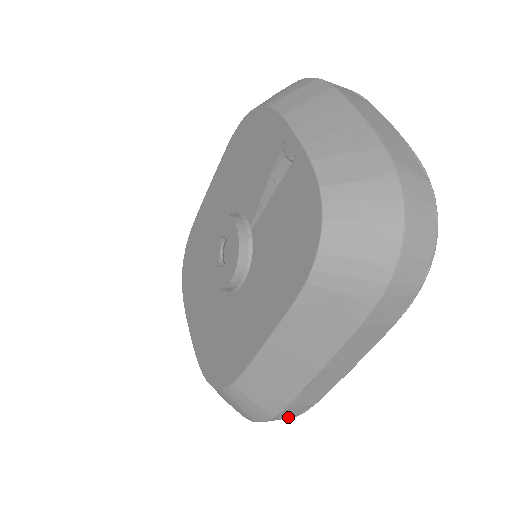
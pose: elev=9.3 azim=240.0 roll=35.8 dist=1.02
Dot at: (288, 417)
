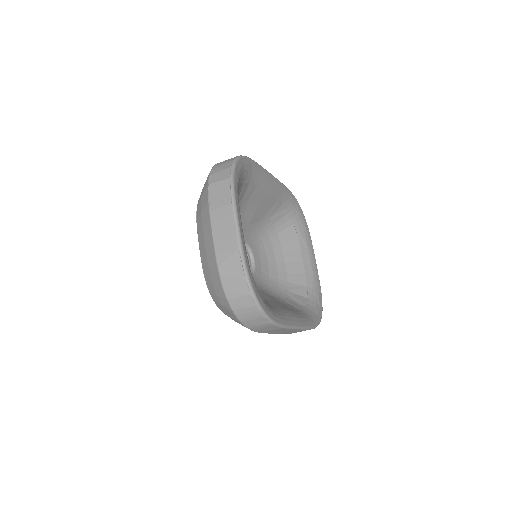
Dot at: occluded
